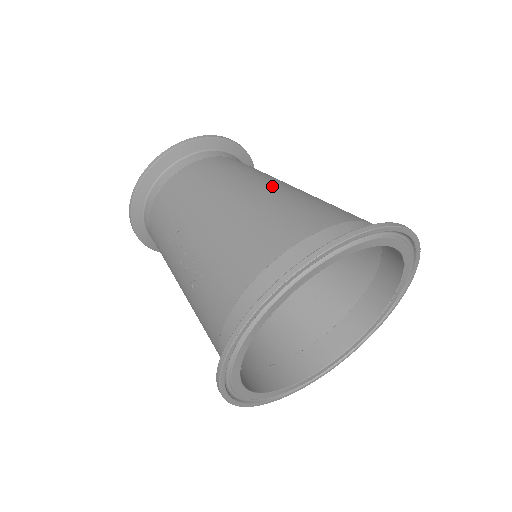
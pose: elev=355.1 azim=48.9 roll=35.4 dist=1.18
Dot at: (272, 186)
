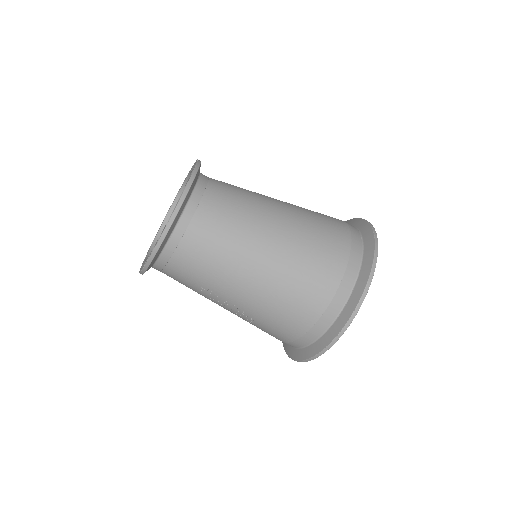
Dot at: (275, 244)
